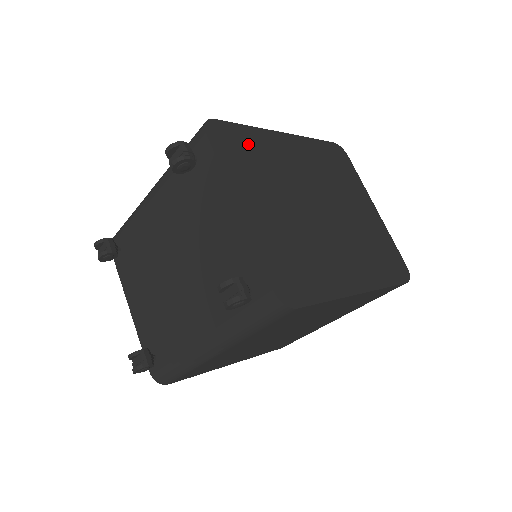
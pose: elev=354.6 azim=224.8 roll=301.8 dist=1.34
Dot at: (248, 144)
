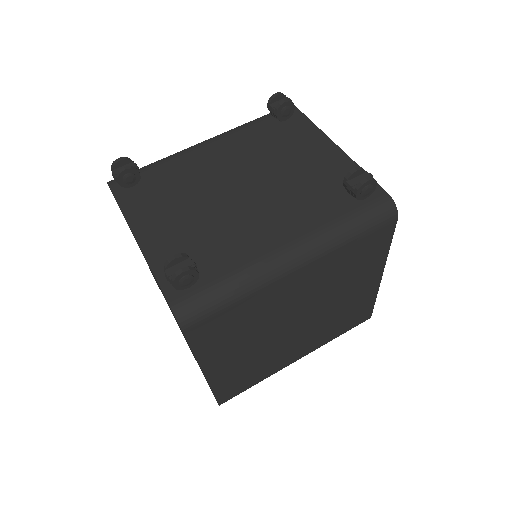
Dot at: occluded
